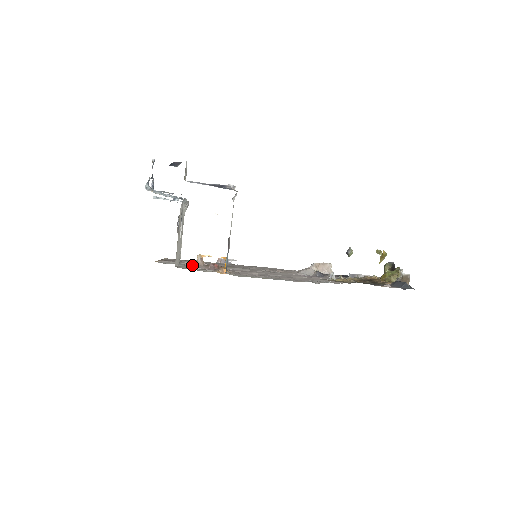
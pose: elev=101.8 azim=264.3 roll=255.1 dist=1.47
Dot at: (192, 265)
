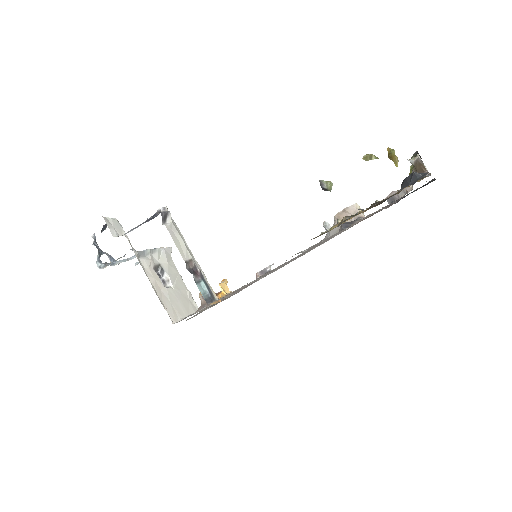
Dot at: occluded
